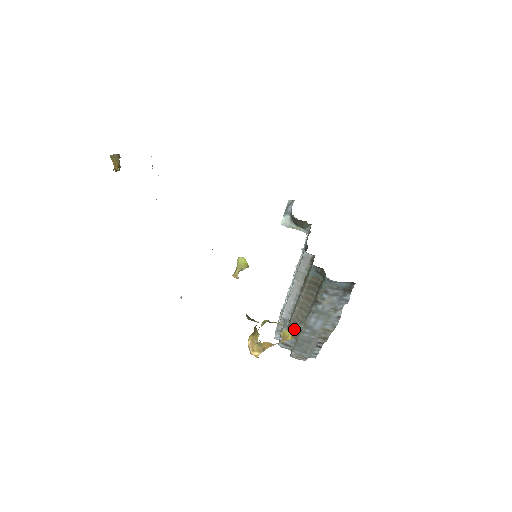
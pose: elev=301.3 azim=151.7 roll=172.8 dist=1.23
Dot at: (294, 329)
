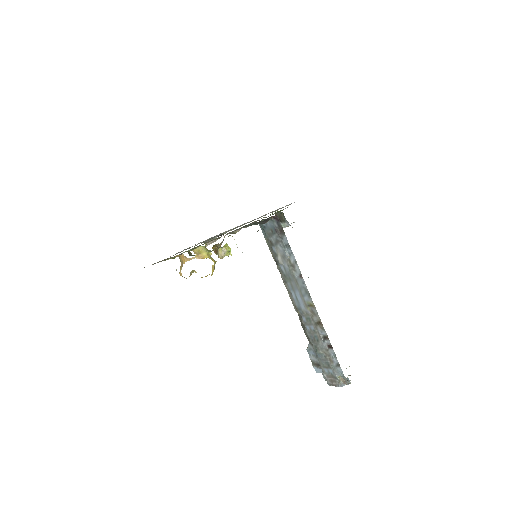
Dot at: (304, 329)
